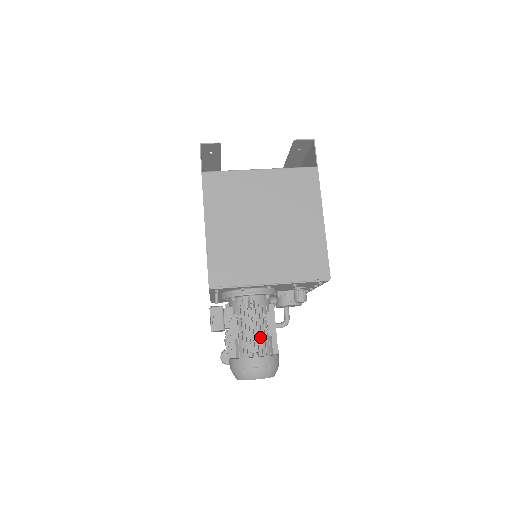
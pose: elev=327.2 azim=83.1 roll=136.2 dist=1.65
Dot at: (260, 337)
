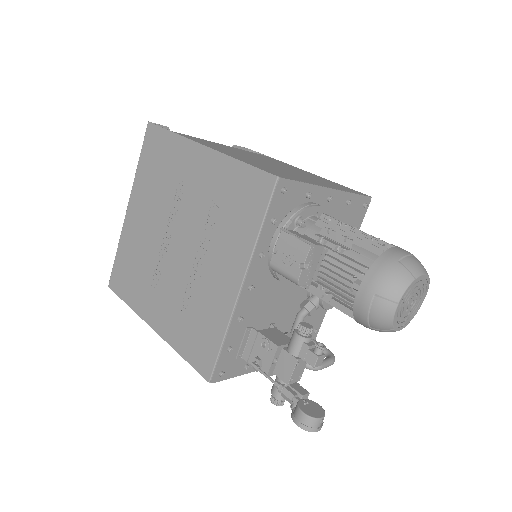
Dot at: occluded
